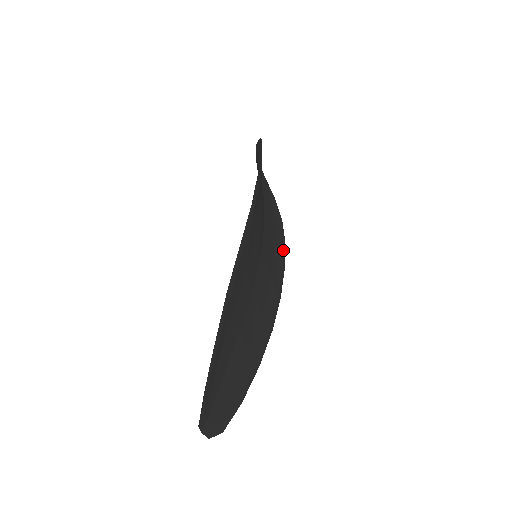
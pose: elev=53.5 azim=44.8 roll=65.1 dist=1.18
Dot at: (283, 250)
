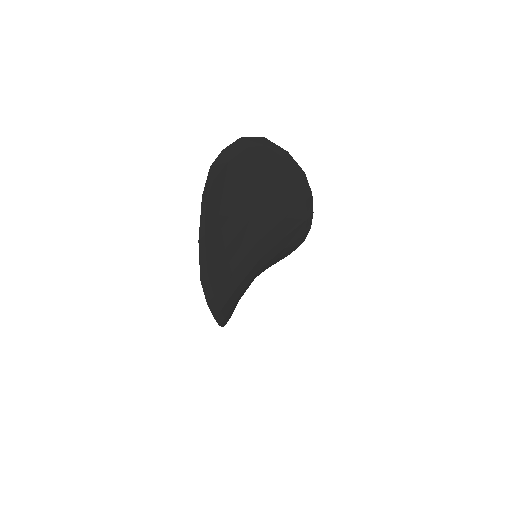
Dot at: (225, 321)
